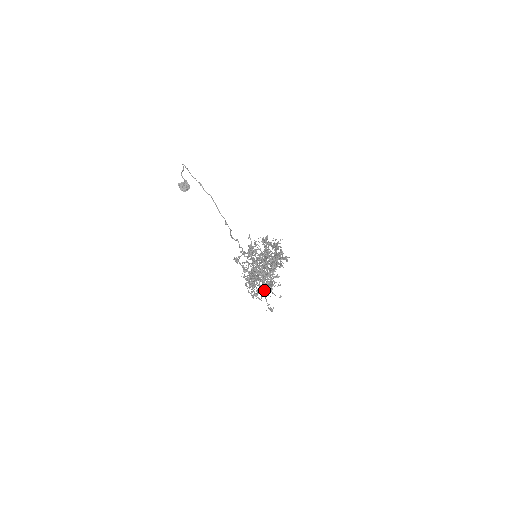
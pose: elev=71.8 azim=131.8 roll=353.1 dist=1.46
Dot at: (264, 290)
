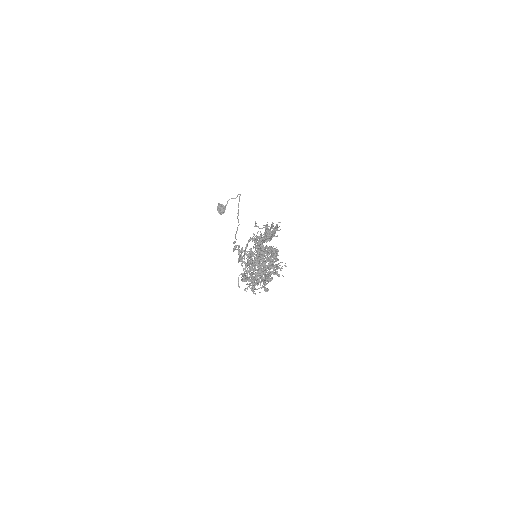
Dot at: (262, 253)
